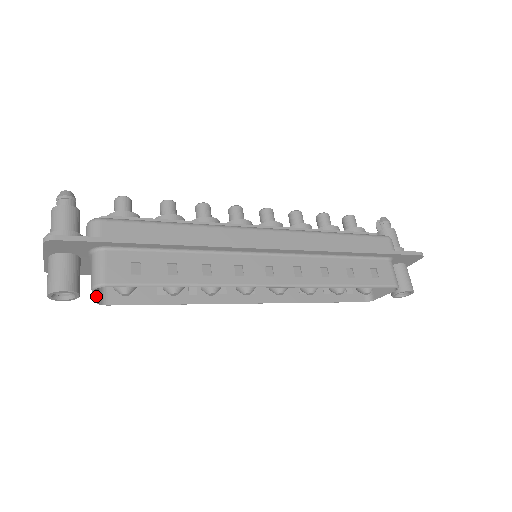
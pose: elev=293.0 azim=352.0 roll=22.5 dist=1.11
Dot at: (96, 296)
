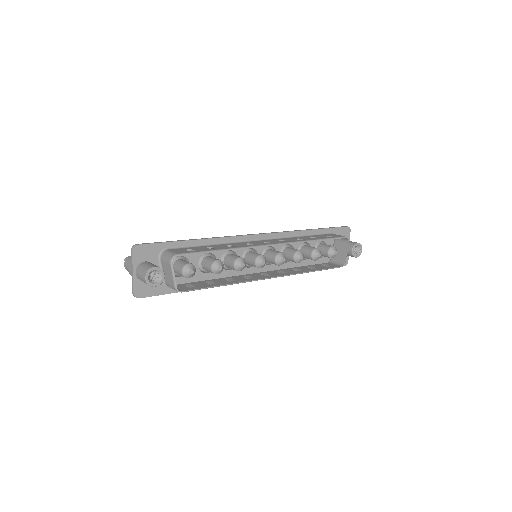
Dot at: (174, 278)
